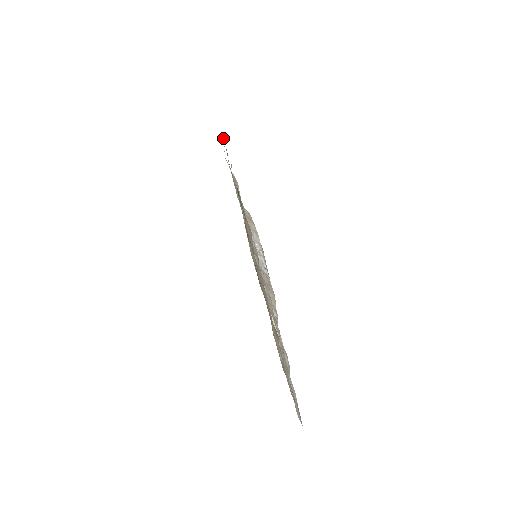
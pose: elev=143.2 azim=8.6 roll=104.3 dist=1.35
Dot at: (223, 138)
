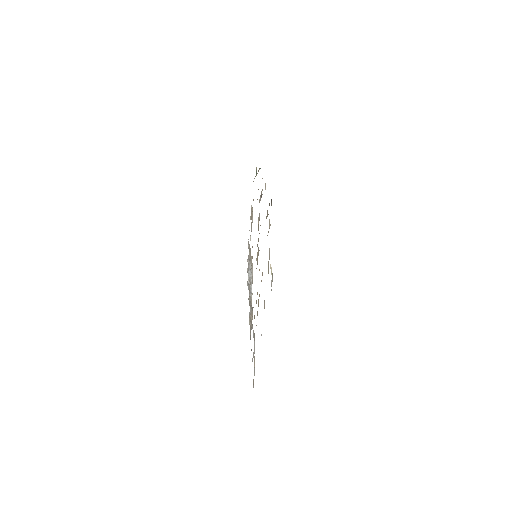
Dot at: occluded
